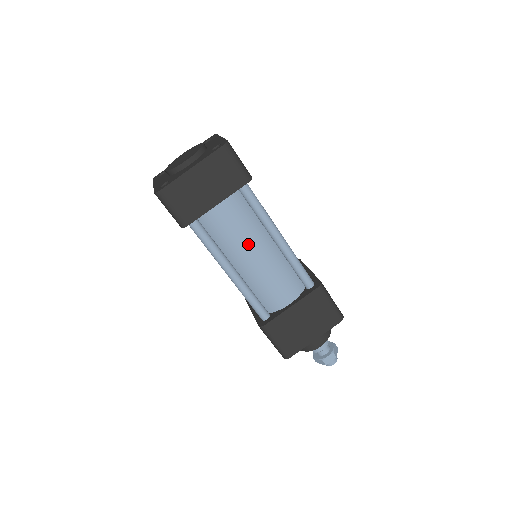
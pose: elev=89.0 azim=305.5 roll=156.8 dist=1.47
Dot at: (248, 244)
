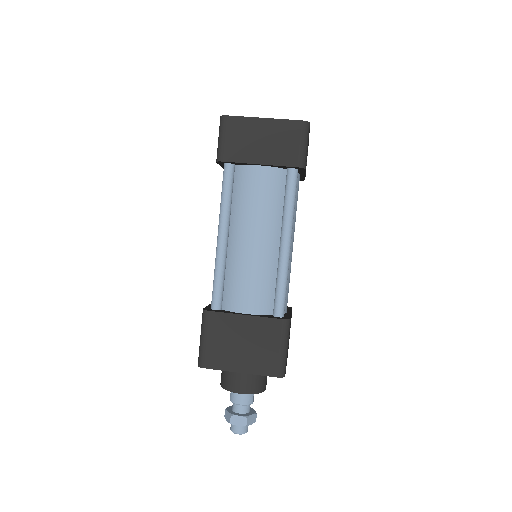
Dot at: (256, 223)
